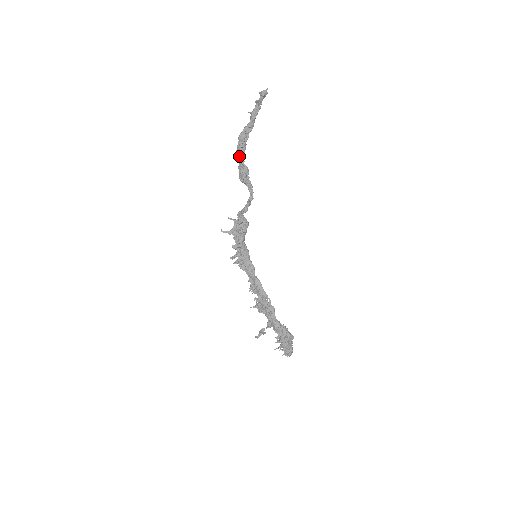
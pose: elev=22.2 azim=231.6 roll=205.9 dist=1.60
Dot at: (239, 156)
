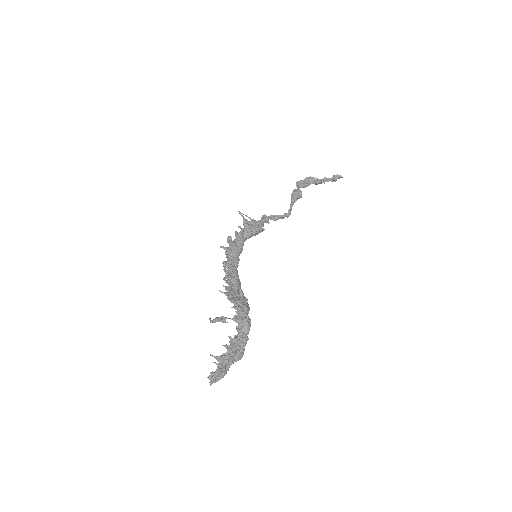
Dot at: (303, 184)
